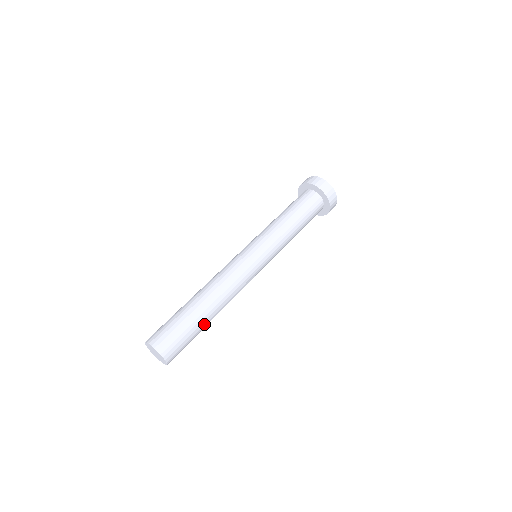
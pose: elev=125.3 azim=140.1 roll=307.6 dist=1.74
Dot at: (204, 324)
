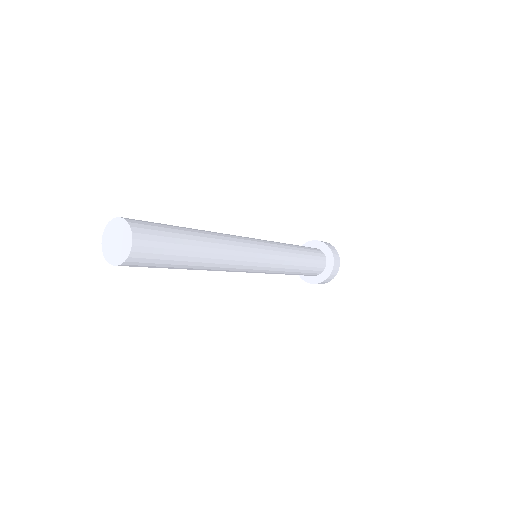
Dot at: (191, 250)
